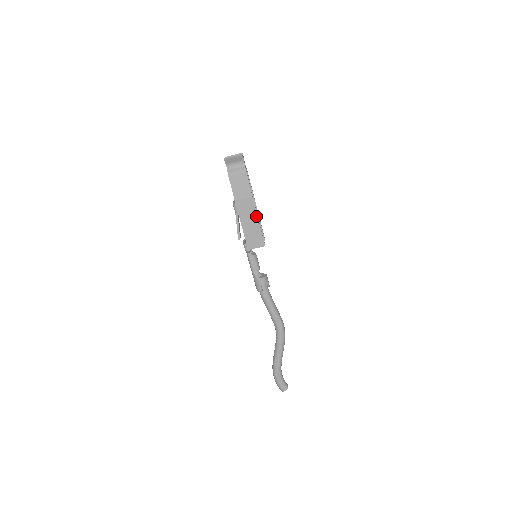
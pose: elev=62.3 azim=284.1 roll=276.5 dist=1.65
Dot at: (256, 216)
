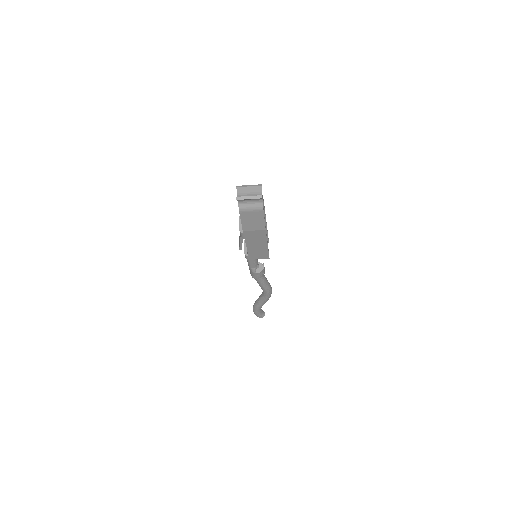
Dot at: (266, 242)
